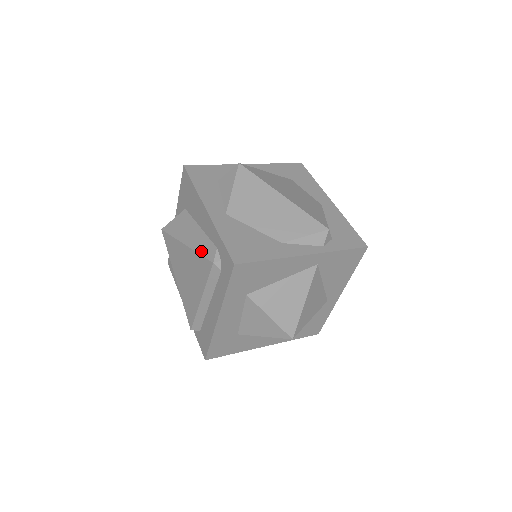
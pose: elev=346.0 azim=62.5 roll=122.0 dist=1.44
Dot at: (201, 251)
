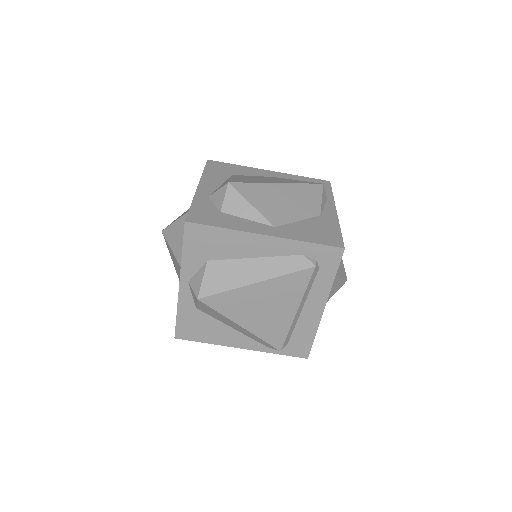
Dot at: (287, 271)
